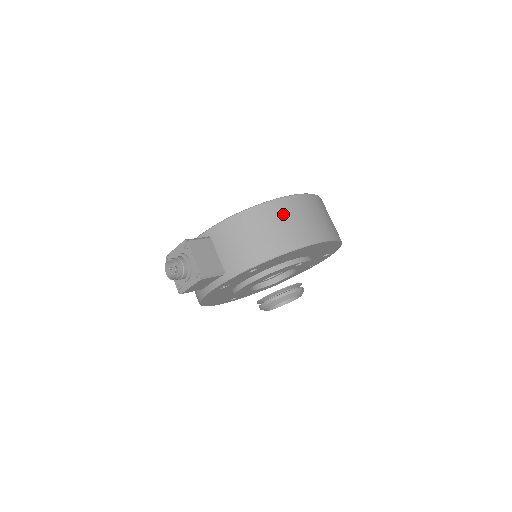
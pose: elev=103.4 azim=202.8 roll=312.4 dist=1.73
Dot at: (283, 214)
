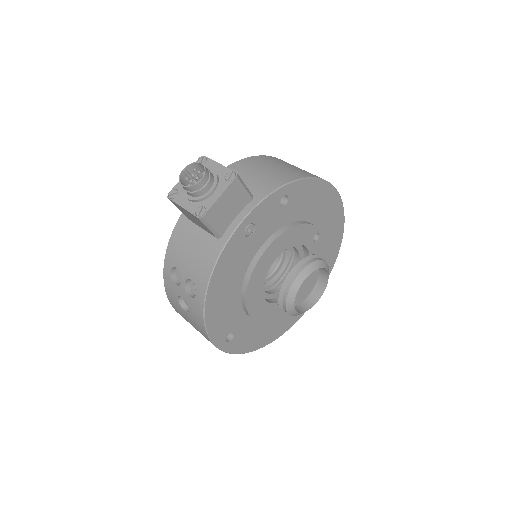
Dot at: occluded
